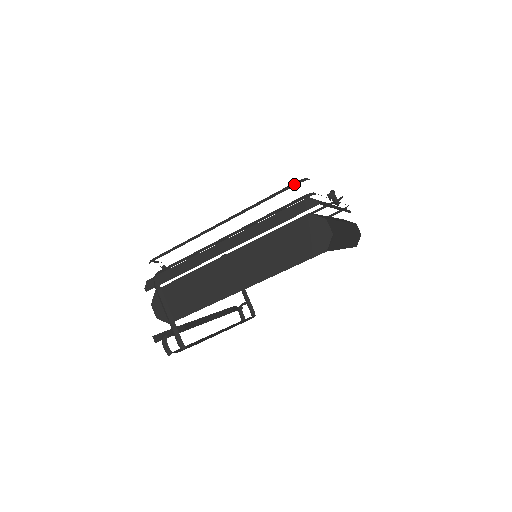
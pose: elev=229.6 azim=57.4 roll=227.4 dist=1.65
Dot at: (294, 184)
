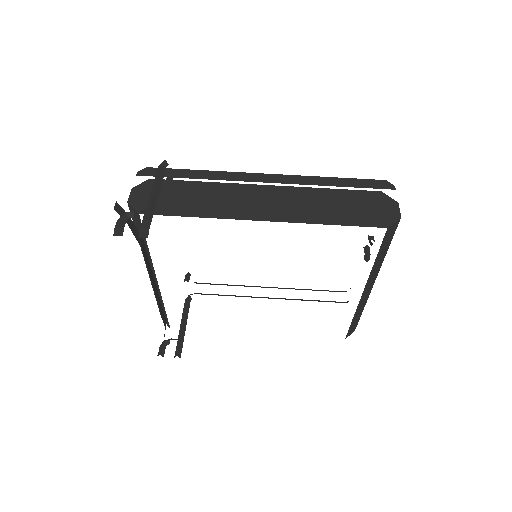
Dot at: occluded
